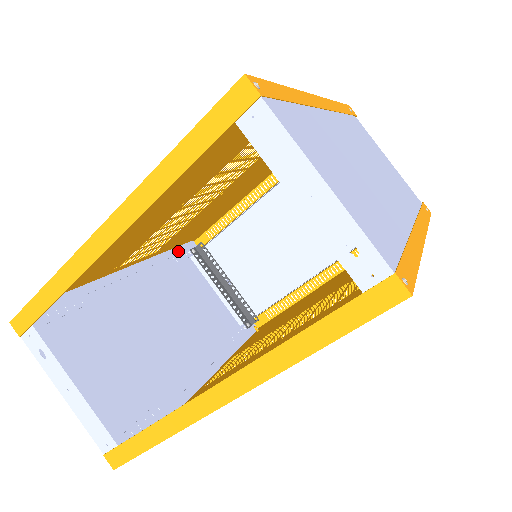
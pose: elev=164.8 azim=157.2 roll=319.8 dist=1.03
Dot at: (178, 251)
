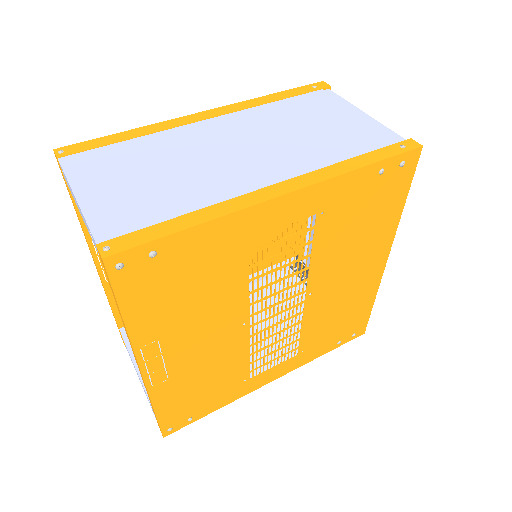
Dot at: (274, 268)
